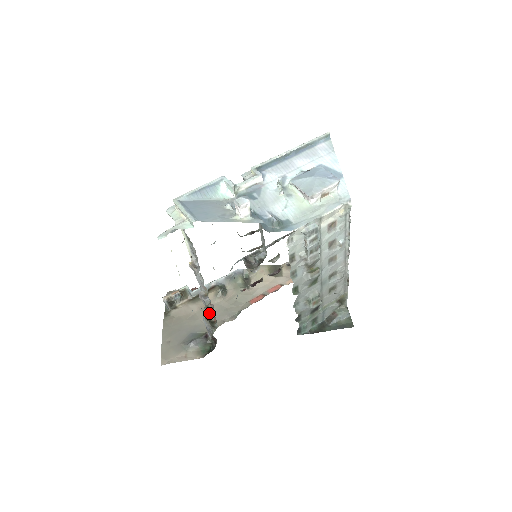
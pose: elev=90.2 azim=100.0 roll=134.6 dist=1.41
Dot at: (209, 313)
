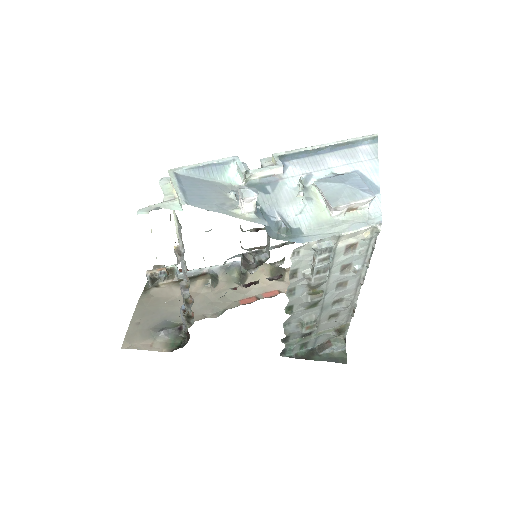
Dot at: (186, 307)
